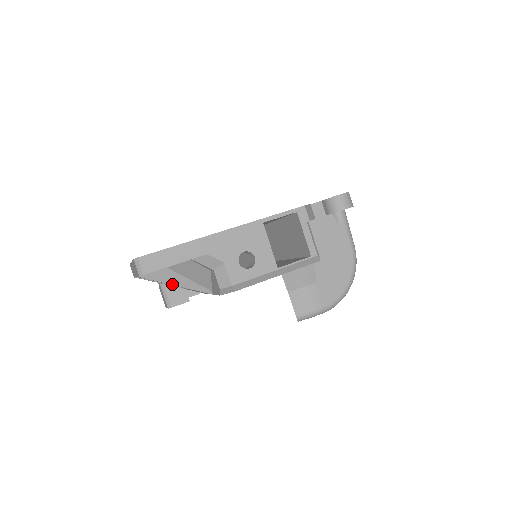
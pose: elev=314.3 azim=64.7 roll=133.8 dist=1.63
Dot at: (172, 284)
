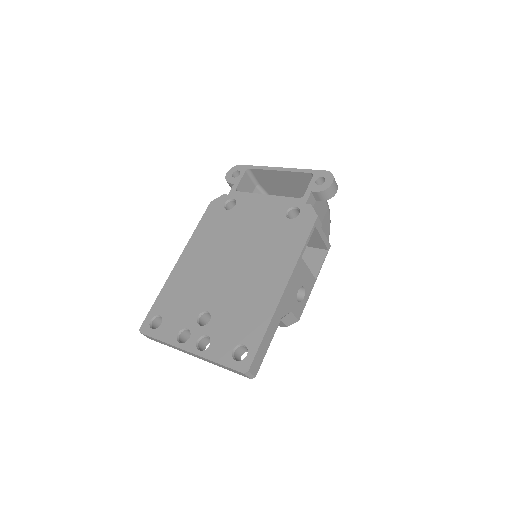
Dot at: occluded
